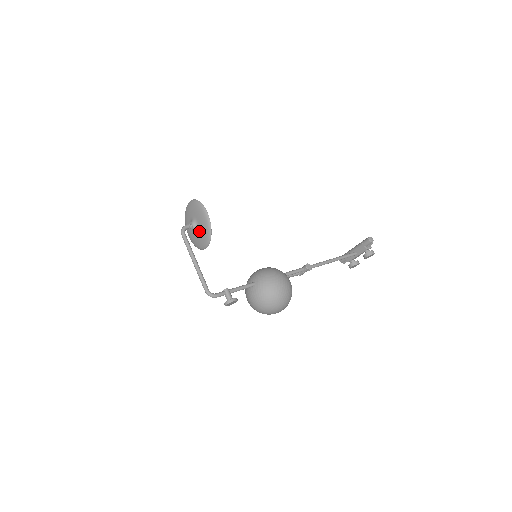
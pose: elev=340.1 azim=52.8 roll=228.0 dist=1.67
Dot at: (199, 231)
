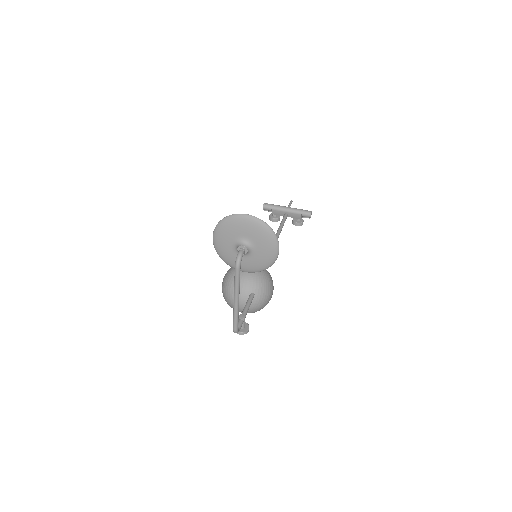
Dot at: (249, 258)
